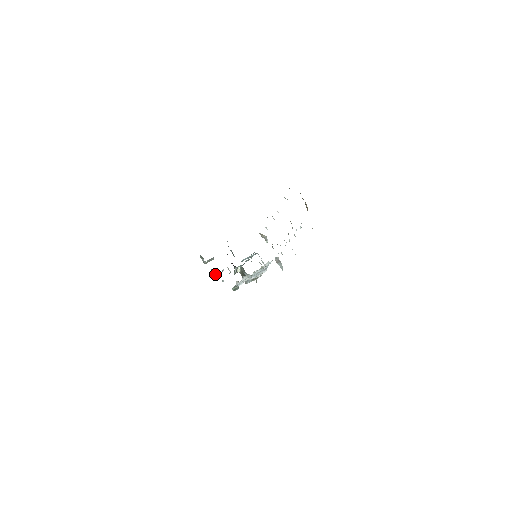
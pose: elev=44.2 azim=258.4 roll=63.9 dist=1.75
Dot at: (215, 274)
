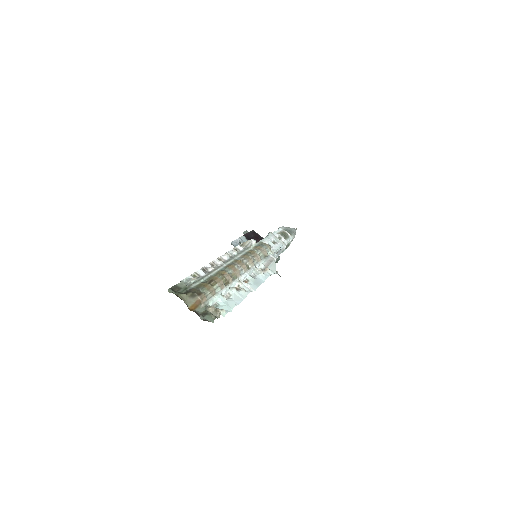
Dot at: occluded
